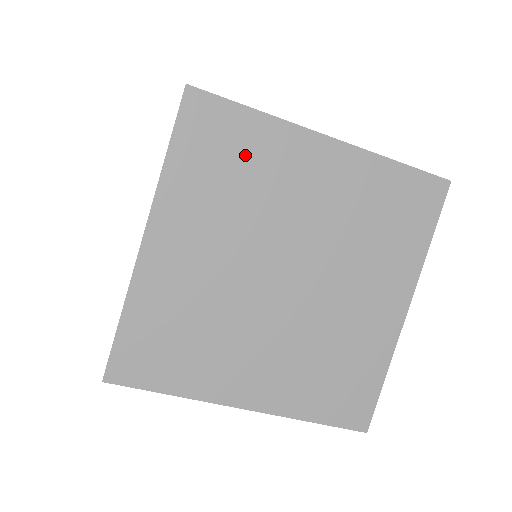
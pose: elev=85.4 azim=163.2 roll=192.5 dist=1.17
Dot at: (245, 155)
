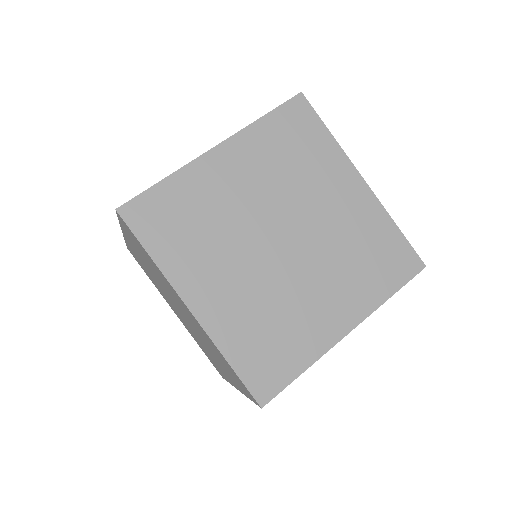
Dot at: (308, 151)
